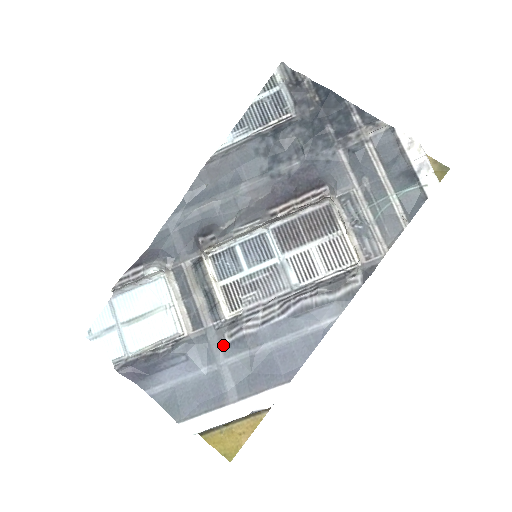
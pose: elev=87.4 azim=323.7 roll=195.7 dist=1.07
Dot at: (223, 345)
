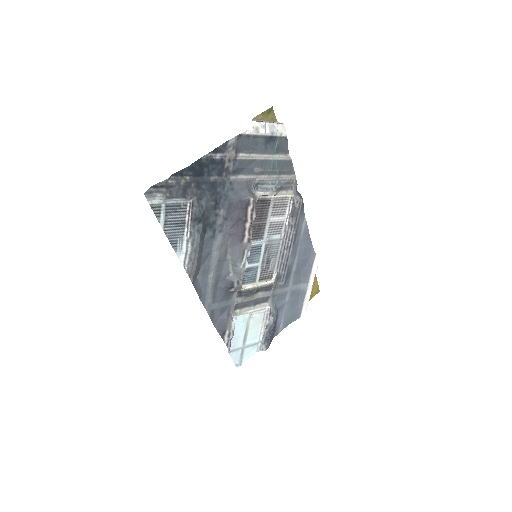
Dot at: (283, 286)
